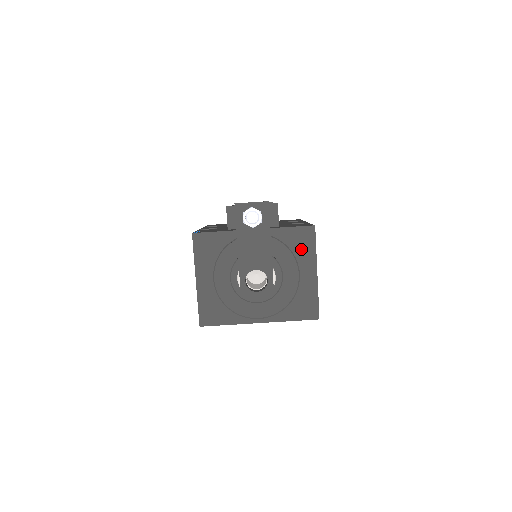
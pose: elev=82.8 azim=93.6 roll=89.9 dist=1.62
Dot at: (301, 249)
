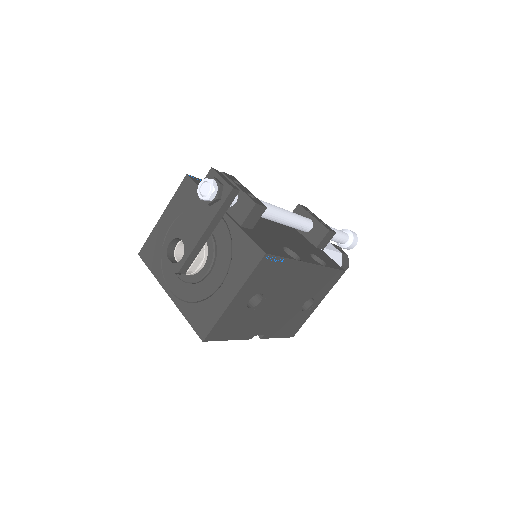
Dot at: (239, 264)
